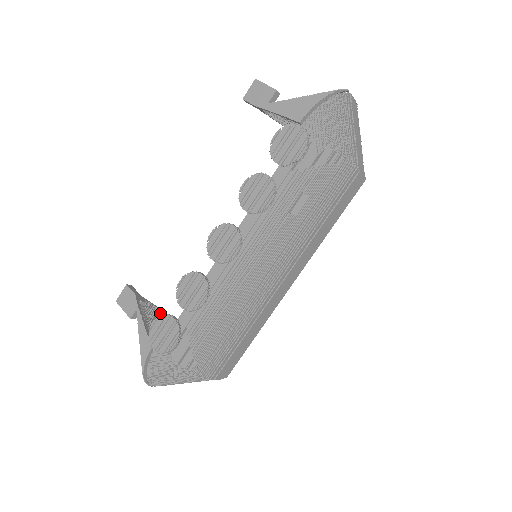
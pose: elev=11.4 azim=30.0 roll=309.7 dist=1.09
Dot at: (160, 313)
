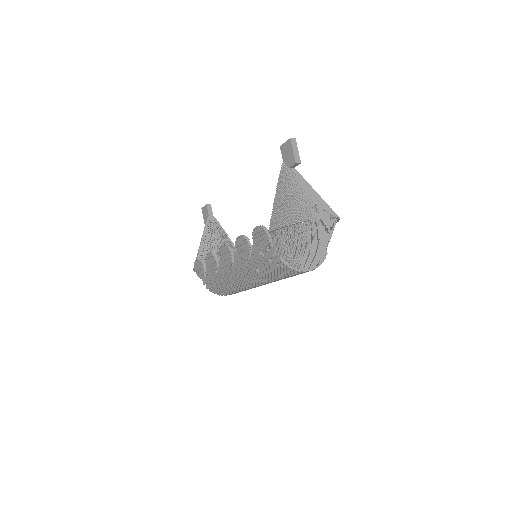
Dot at: (221, 230)
